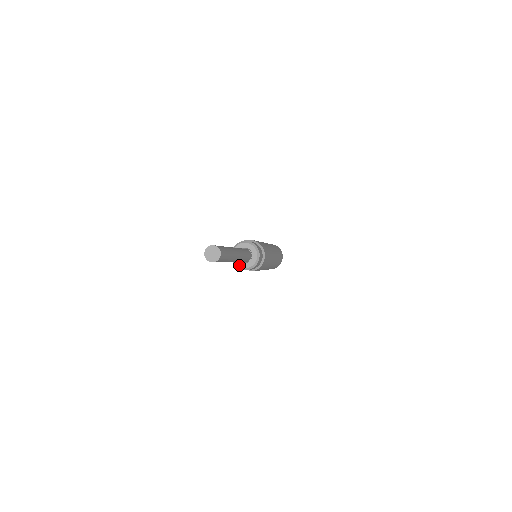
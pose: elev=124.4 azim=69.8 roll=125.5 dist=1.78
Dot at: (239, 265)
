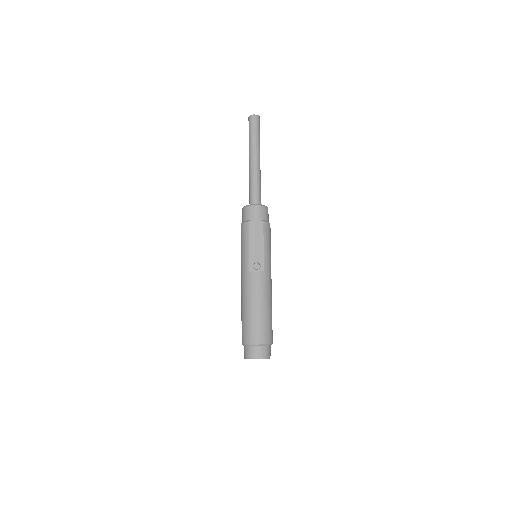
Dot at: (253, 204)
